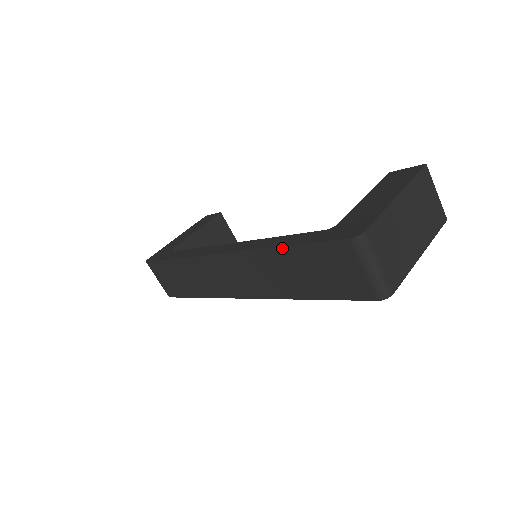
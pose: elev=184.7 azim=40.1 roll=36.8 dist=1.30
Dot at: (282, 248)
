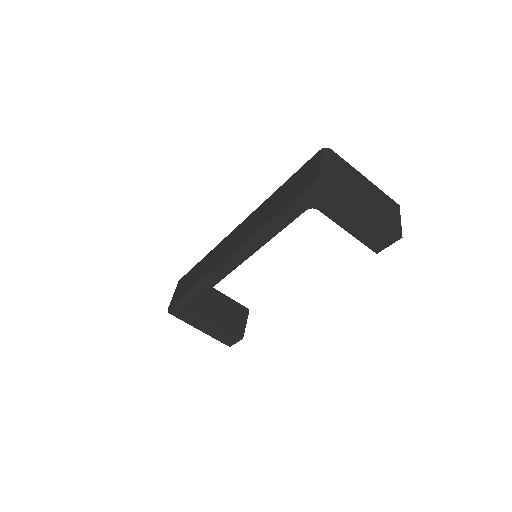
Dot at: (279, 188)
